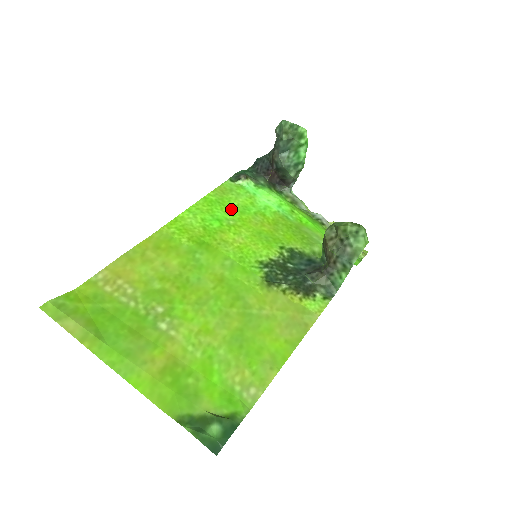
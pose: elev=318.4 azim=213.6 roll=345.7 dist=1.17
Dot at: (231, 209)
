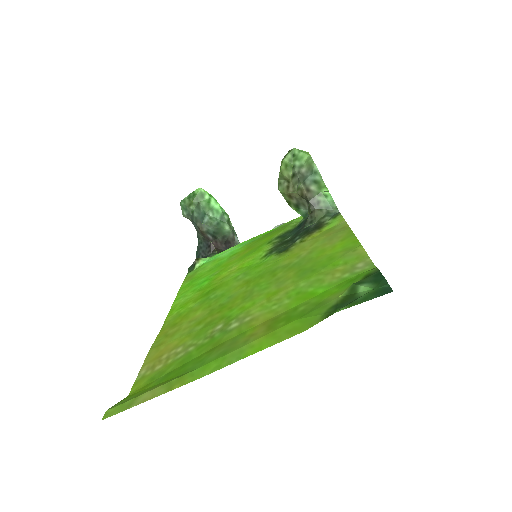
Dot at: (208, 273)
